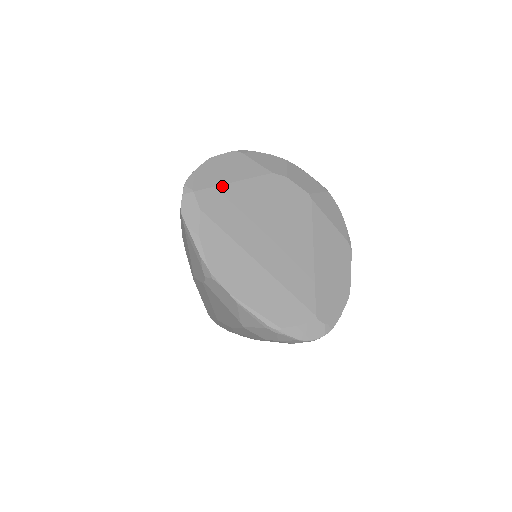
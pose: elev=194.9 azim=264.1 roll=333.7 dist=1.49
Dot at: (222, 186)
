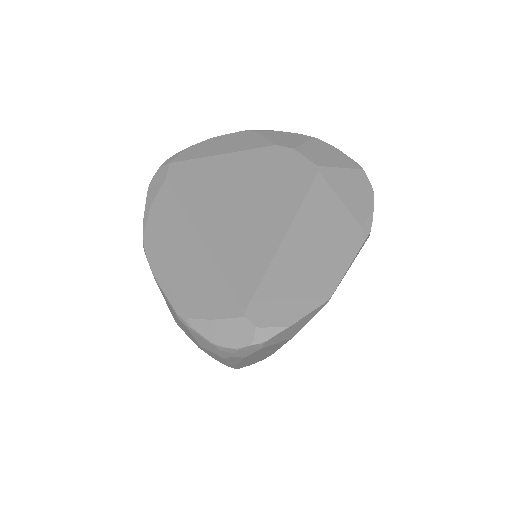
Dot at: (204, 158)
